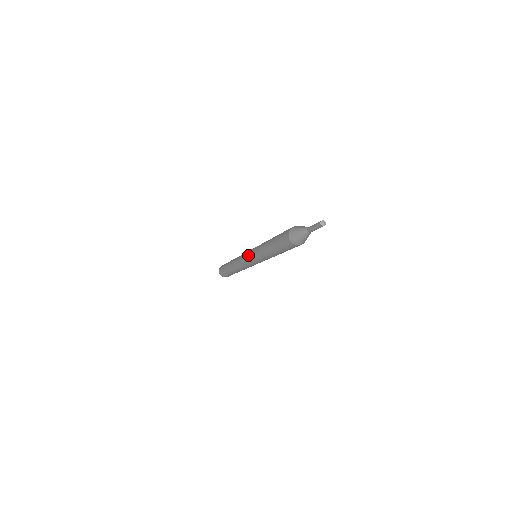
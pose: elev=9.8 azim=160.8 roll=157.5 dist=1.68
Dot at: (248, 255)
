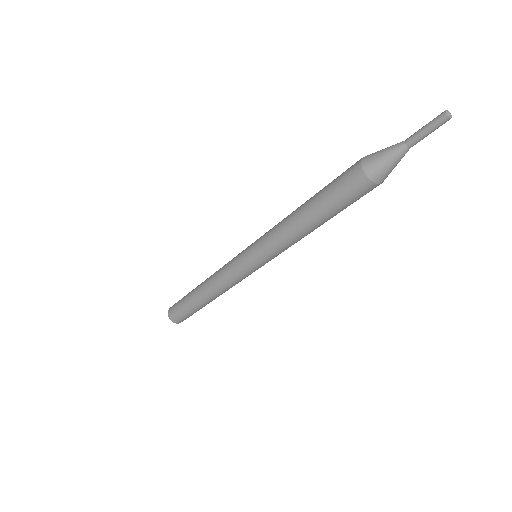
Dot at: (246, 257)
